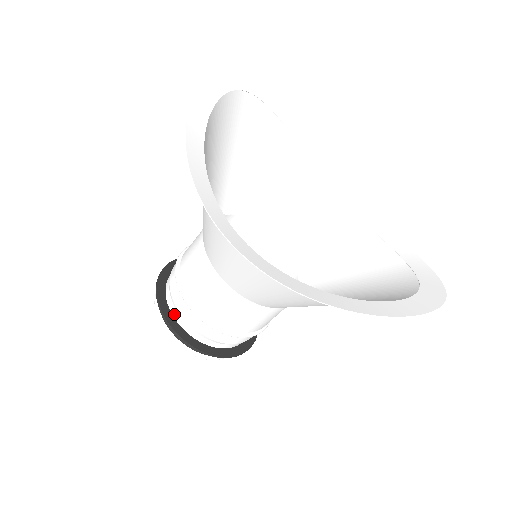
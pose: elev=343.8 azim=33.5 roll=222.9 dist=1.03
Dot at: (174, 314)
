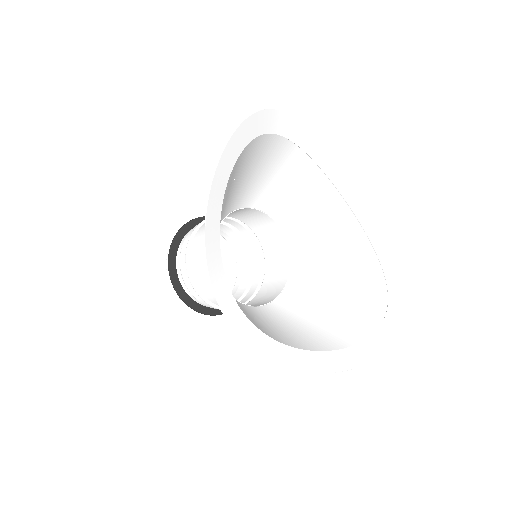
Dot at: (189, 294)
